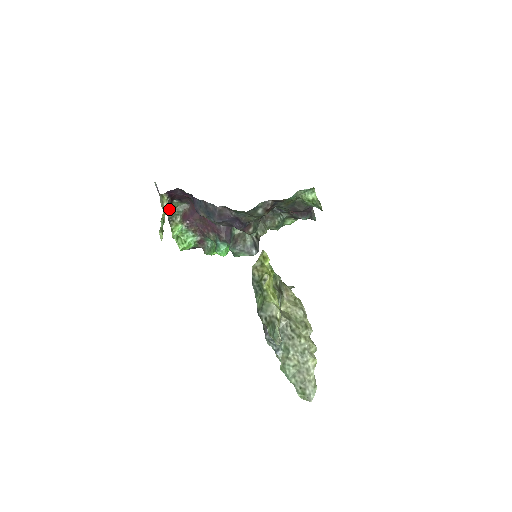
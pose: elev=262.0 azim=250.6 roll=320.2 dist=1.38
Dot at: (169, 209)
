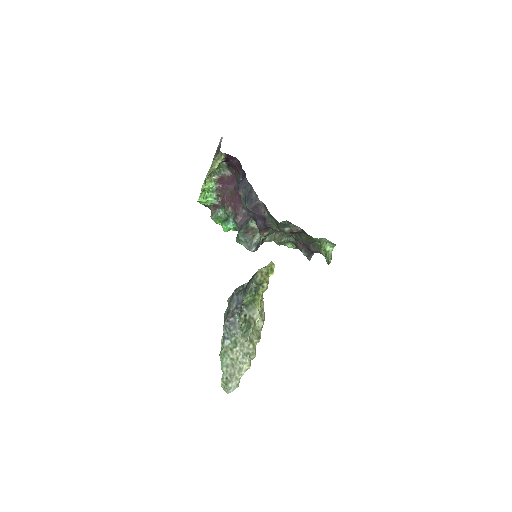
Dot at: occluded
